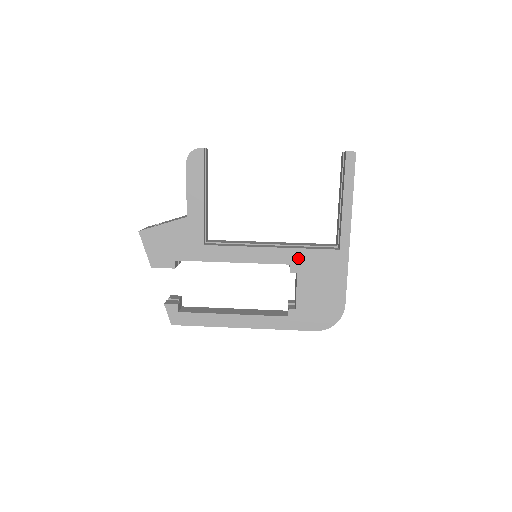
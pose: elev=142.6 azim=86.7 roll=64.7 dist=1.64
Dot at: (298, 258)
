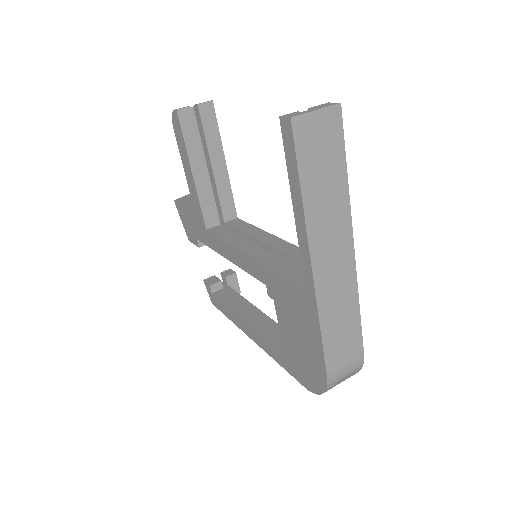
Dot at: (270, 280)
